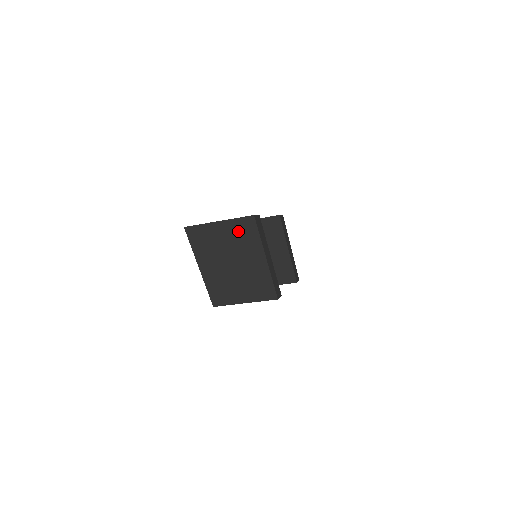
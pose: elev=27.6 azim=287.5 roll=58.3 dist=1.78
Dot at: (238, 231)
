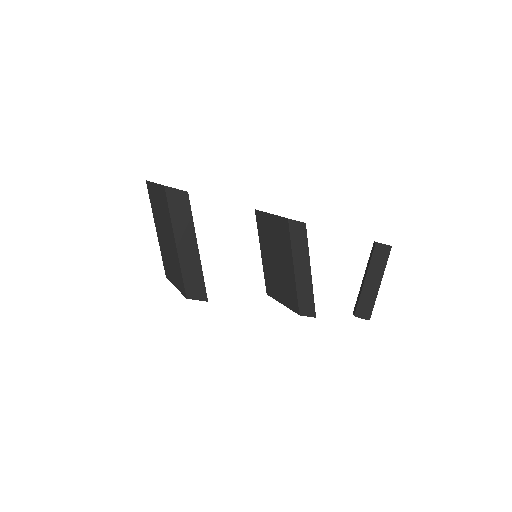
Dot at: (162, 200)
